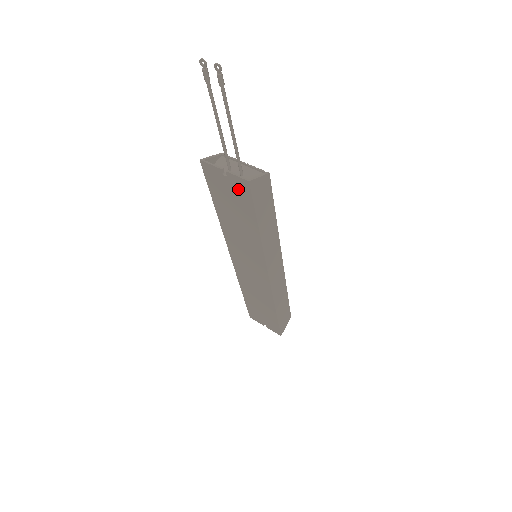
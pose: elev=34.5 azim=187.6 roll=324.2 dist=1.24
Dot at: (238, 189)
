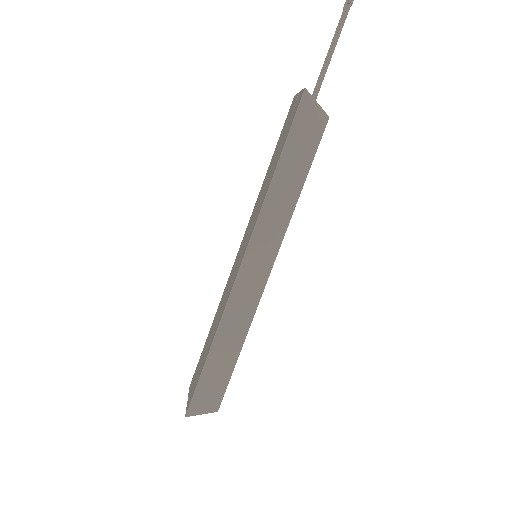
Dot at: (294, 110)
